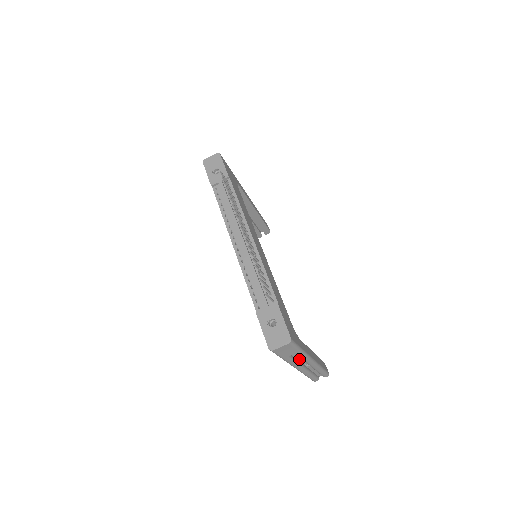
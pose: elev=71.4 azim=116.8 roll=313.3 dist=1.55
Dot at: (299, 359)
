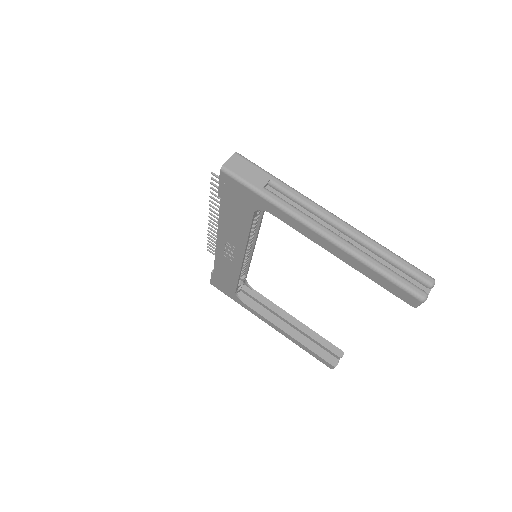
Dot at: (307, 215)
